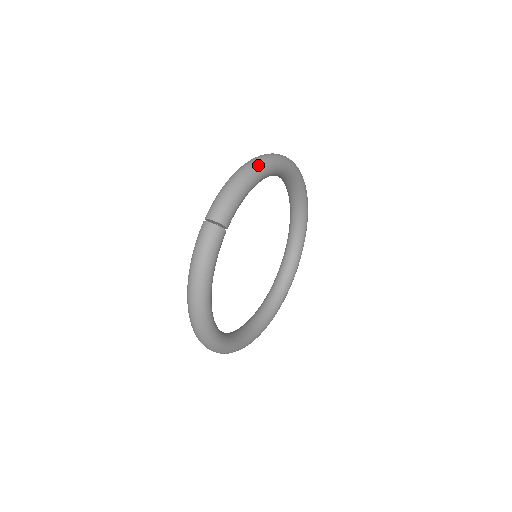
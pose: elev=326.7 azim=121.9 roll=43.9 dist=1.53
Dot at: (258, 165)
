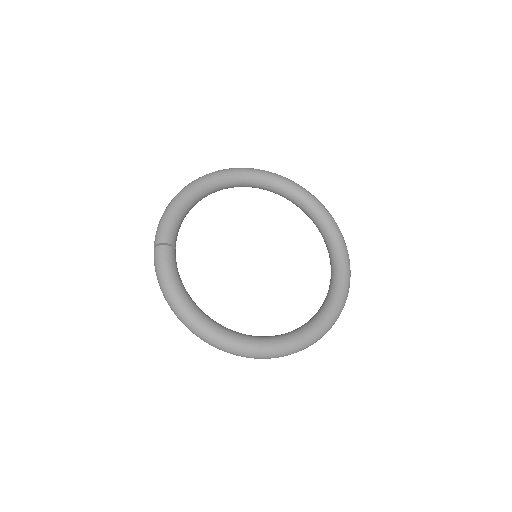
Dot at: (183, 189)
